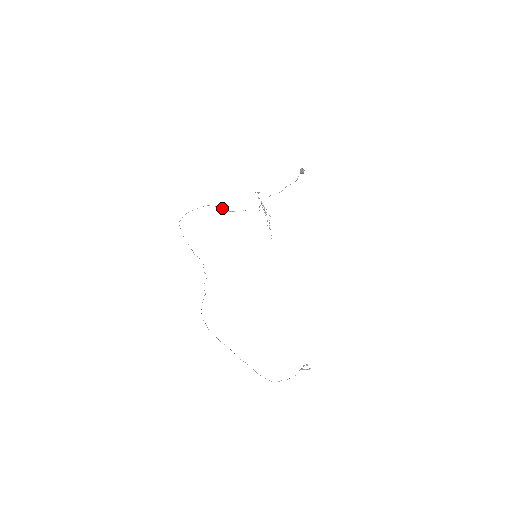
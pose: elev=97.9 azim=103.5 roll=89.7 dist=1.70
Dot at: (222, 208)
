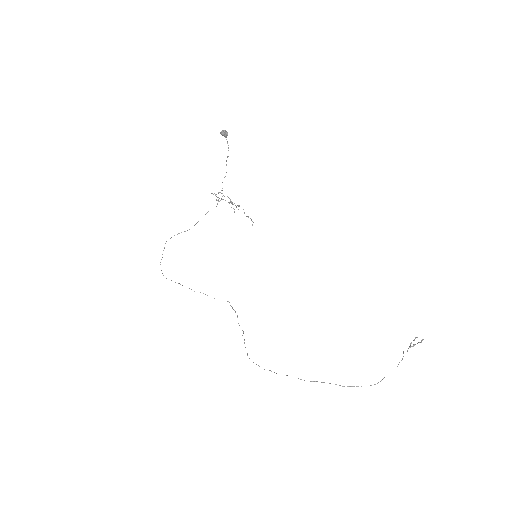
Dot at: (179, 233)
